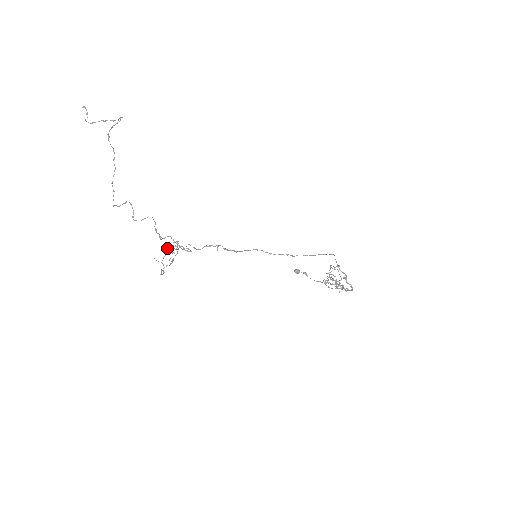
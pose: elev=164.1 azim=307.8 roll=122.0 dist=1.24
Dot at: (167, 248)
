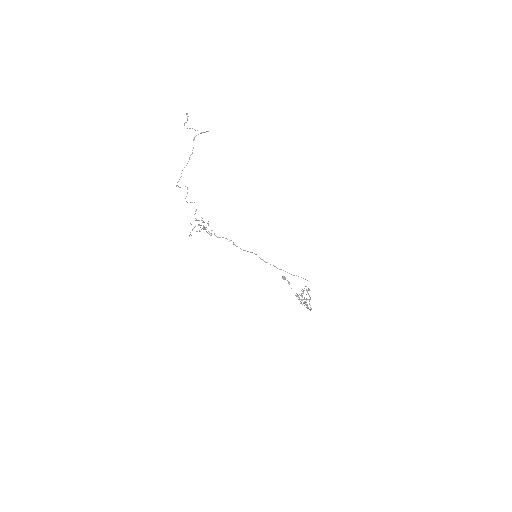
Dot at: occluded
